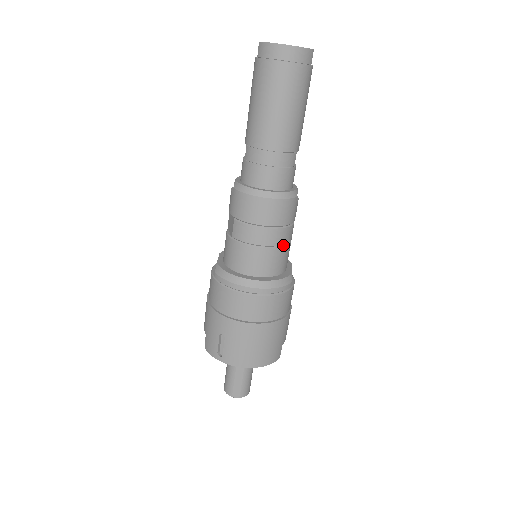
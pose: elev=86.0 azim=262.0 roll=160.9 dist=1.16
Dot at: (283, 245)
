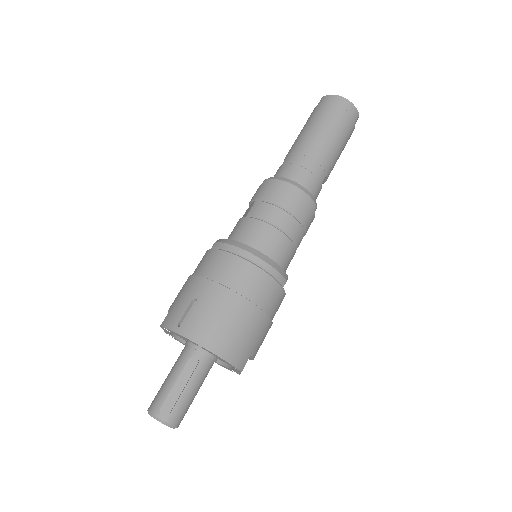
Dot at: (292, 240)
